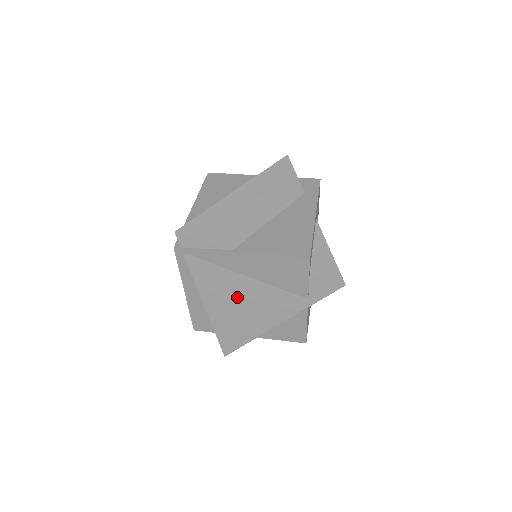
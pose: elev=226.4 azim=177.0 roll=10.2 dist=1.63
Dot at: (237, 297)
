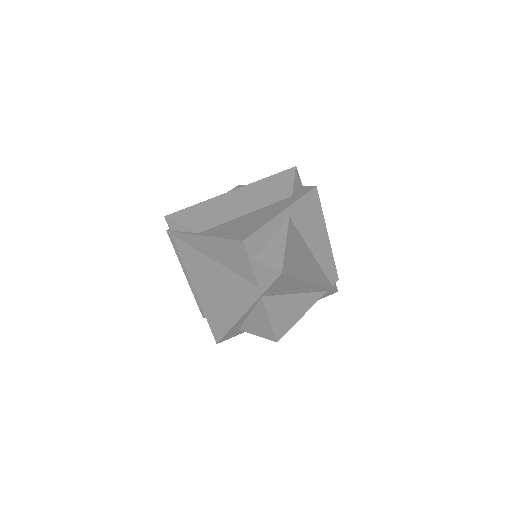
Dot at: (211, 281)
